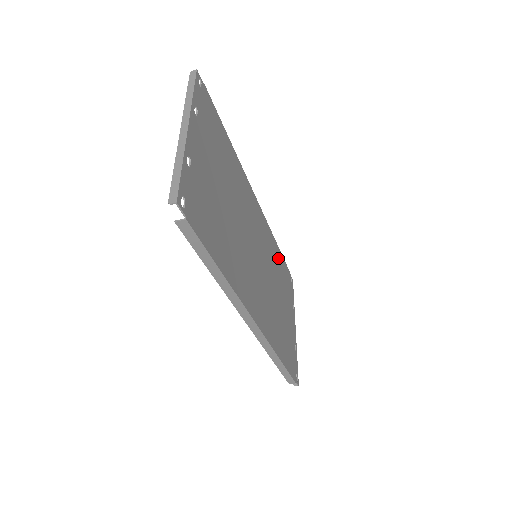
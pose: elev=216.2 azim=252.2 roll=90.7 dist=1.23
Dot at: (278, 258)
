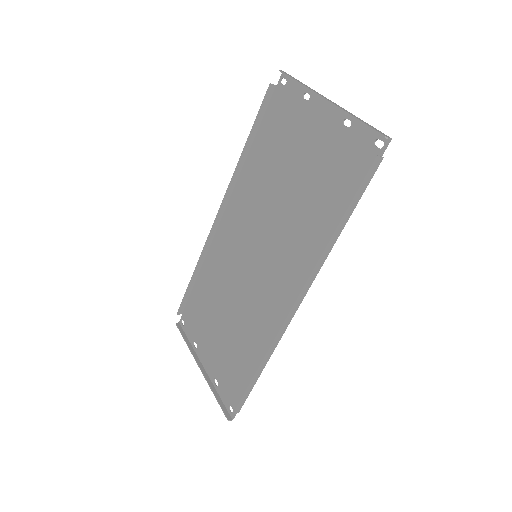
Dot at: (205, 285)
